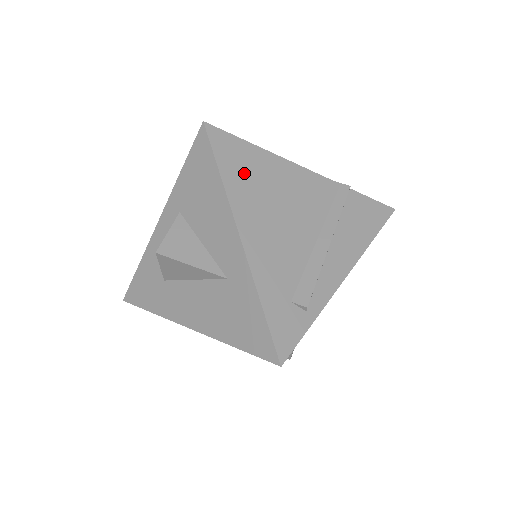
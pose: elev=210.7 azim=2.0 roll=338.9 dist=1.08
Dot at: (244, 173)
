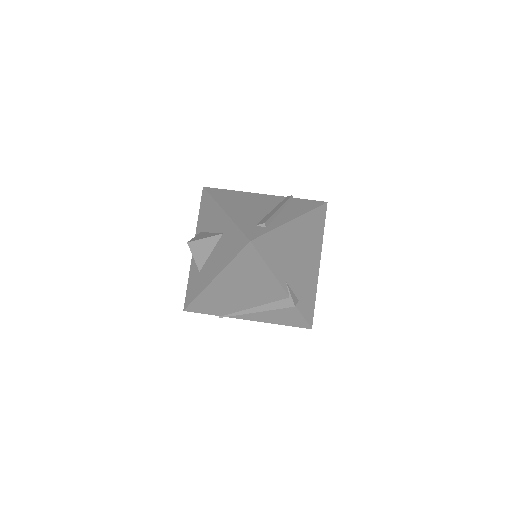
Dot at: (226, 196)
